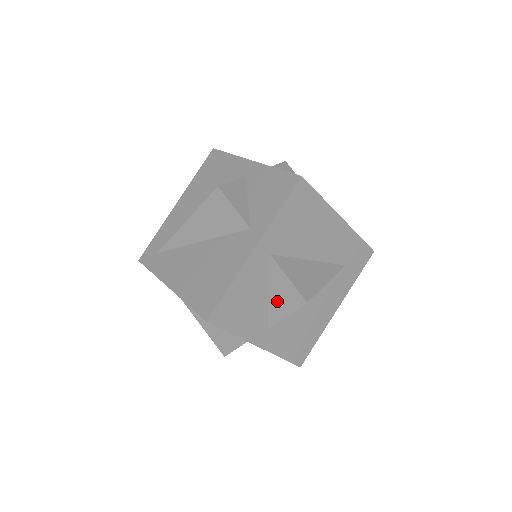
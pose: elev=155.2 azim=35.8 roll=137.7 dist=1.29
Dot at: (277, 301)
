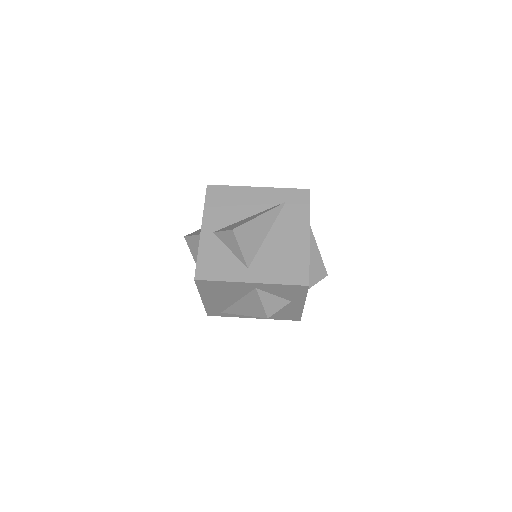
Dot at: occluded
